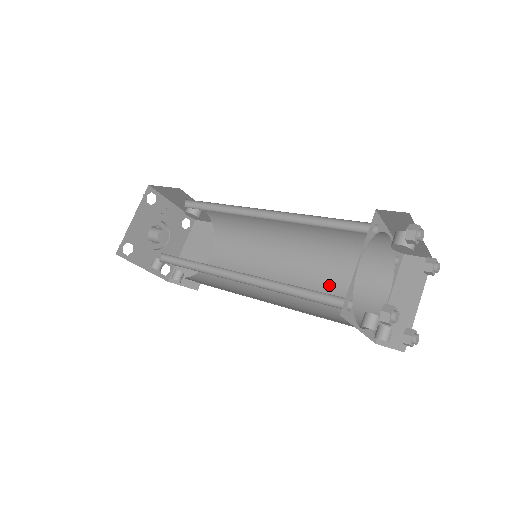
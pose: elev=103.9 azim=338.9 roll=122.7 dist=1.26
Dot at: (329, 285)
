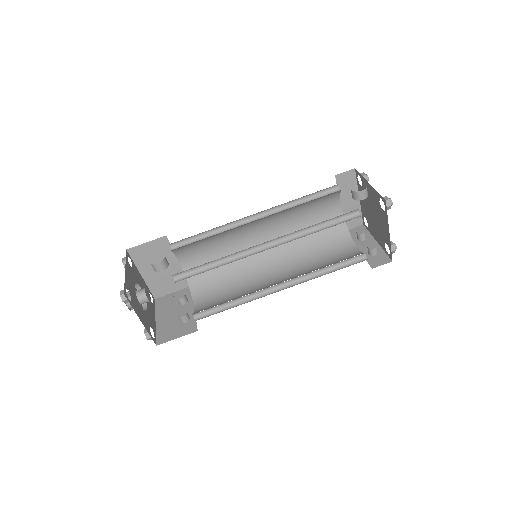
Dot at: (298, 223)
